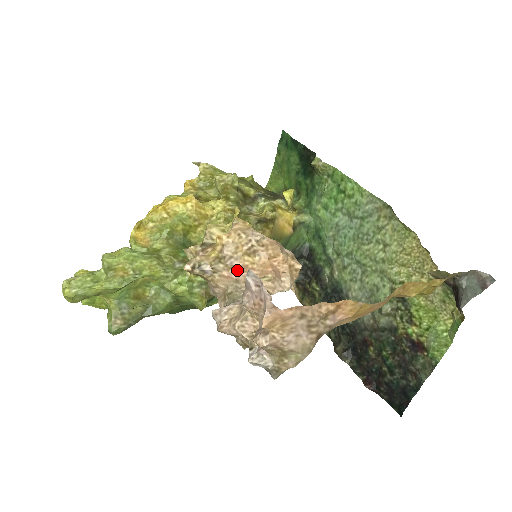
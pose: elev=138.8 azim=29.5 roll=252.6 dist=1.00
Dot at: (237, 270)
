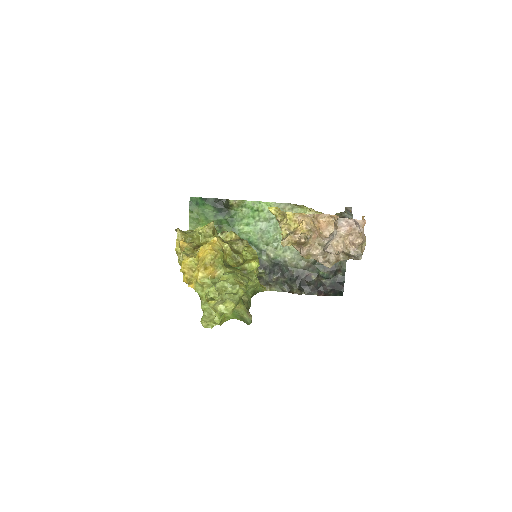
Dot at: (316, 233)
